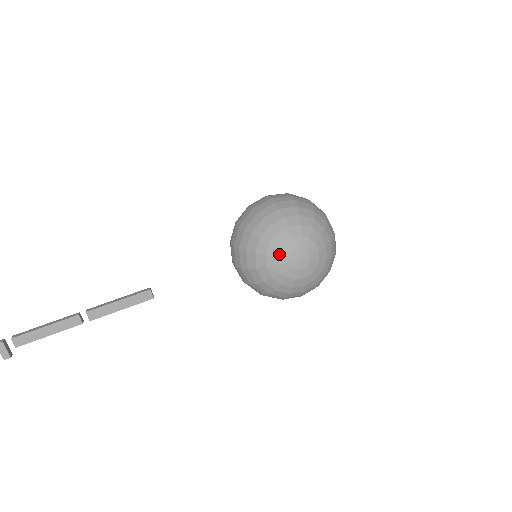
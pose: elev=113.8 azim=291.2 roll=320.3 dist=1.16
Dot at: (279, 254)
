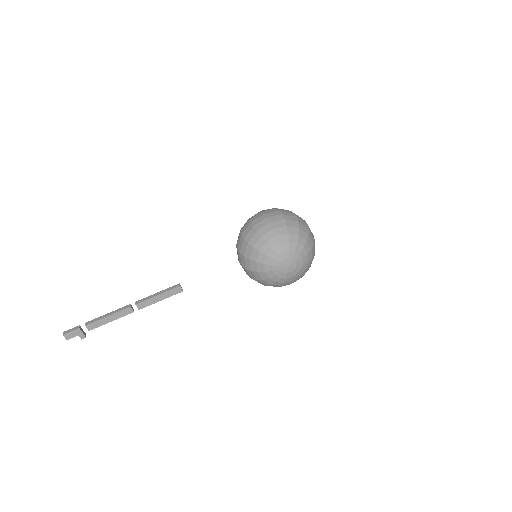
Dot at: (274, 263)
